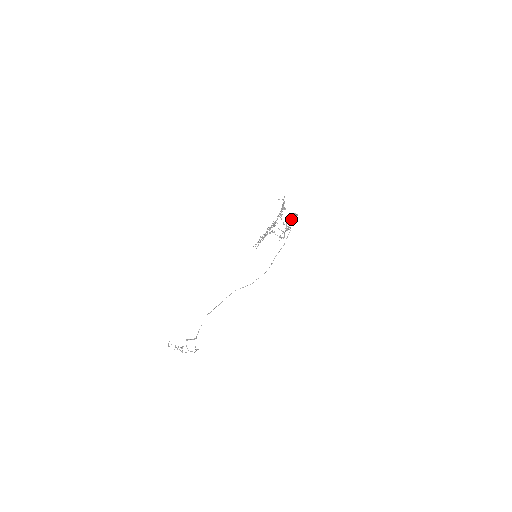
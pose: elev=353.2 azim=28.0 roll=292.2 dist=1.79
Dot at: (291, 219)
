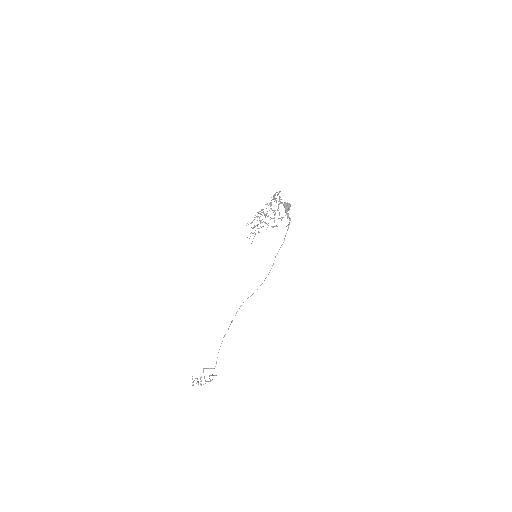
Dot at: (286, 211)
